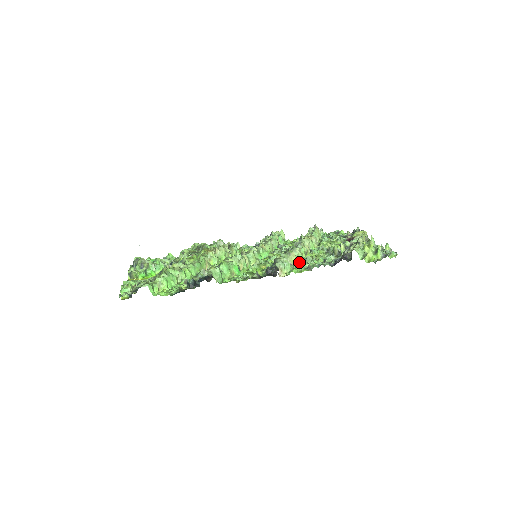
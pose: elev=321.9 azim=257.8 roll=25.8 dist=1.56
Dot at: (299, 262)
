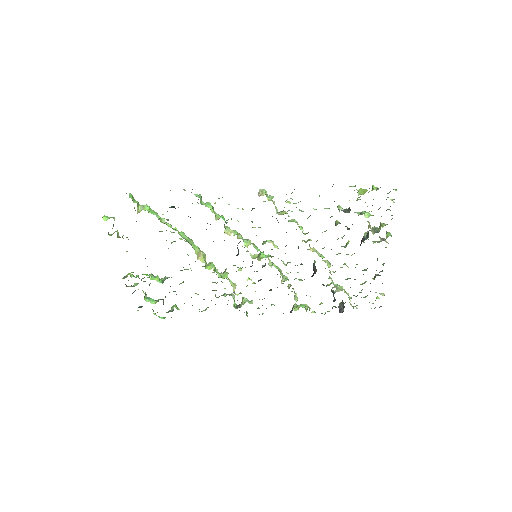
Dot at: occluded
